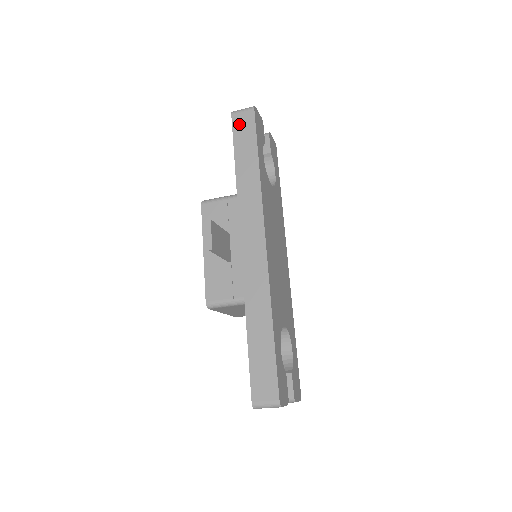
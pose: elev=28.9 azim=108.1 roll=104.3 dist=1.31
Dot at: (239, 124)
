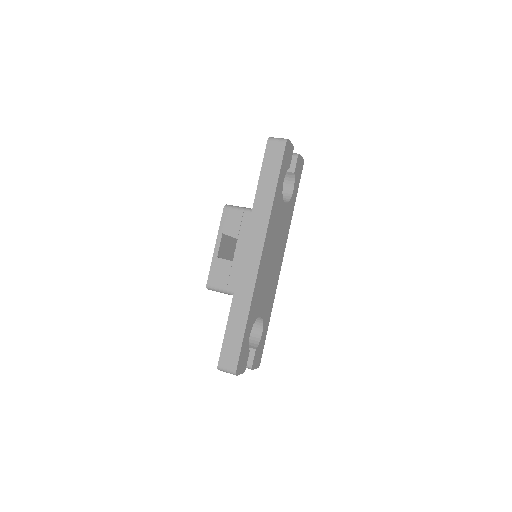
Dot at: (271, 151)
